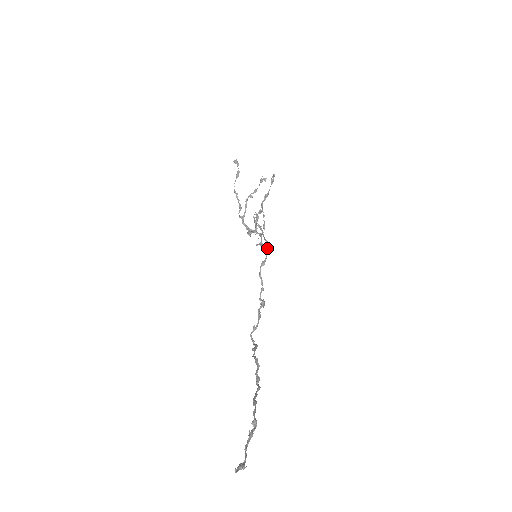
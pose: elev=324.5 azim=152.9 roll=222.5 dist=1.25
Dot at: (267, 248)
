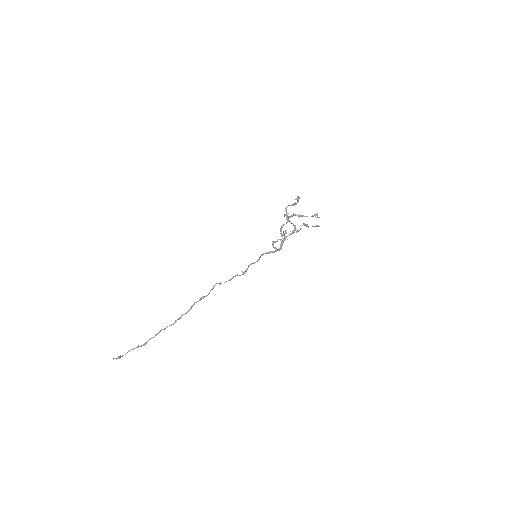
Dot at: (279, 249)
